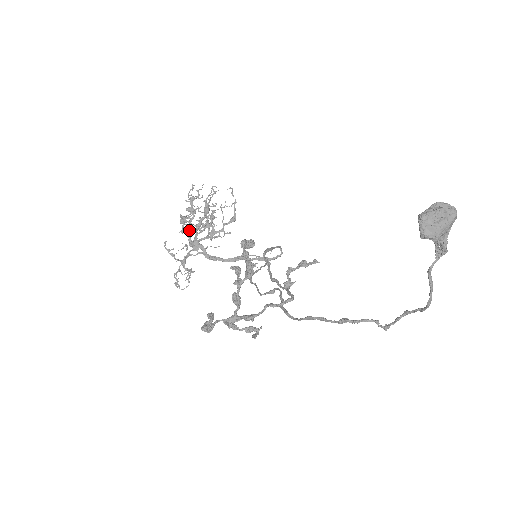
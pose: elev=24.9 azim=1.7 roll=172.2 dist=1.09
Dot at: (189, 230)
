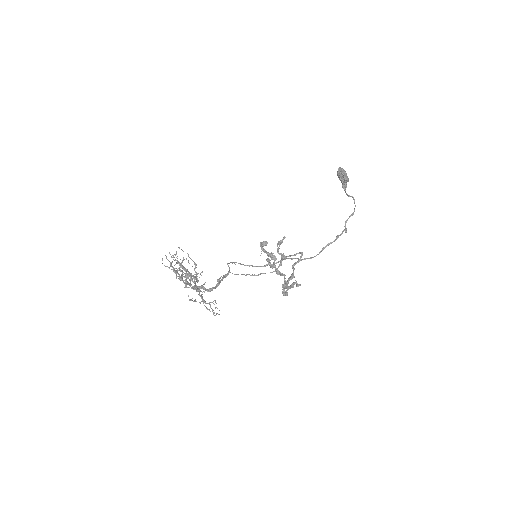
Dot at: (188, 282)
